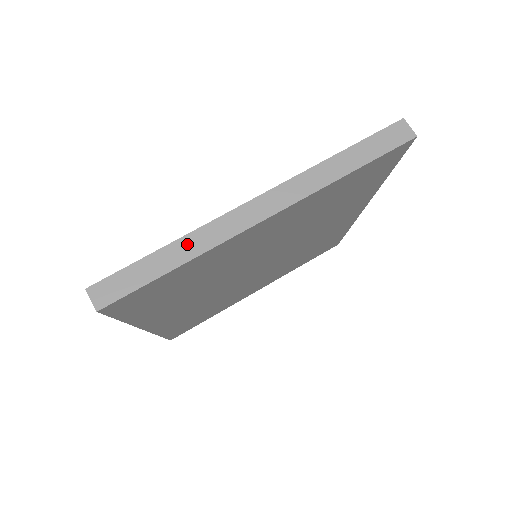
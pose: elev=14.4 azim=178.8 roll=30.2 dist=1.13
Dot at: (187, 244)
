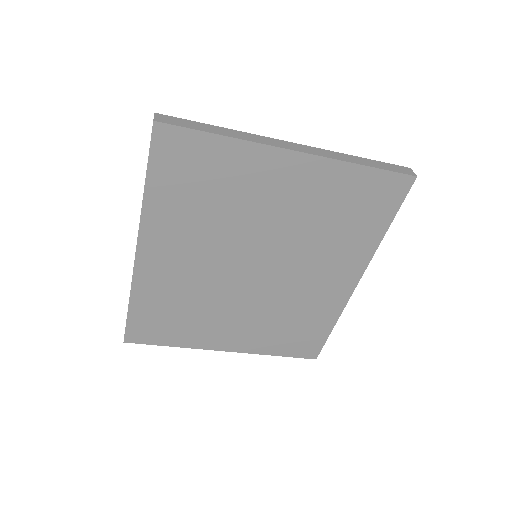
Dot at: (235, 133)
